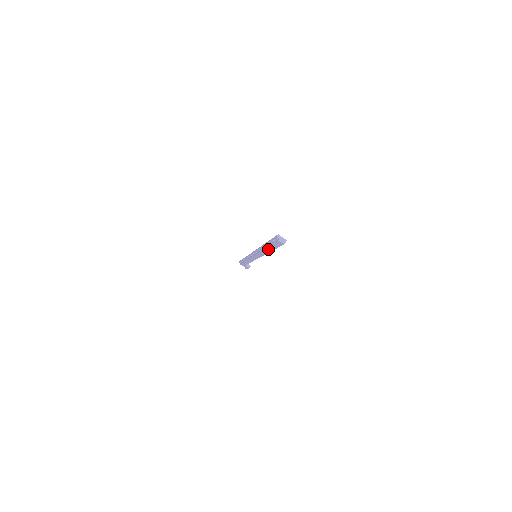
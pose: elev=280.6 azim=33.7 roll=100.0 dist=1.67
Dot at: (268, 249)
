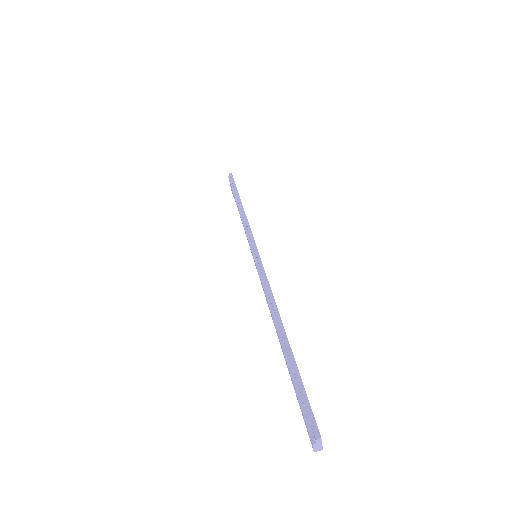
Dot at: (282, 348)
